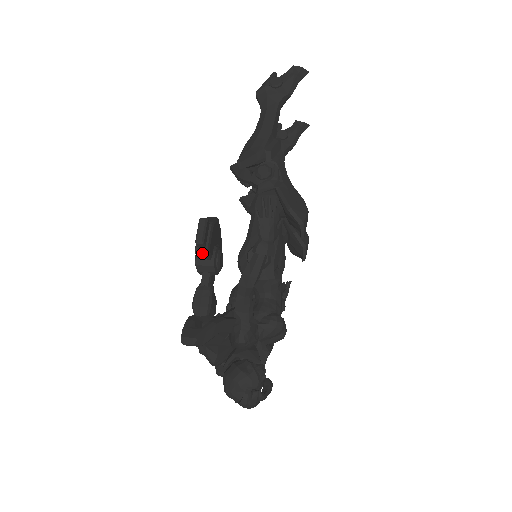
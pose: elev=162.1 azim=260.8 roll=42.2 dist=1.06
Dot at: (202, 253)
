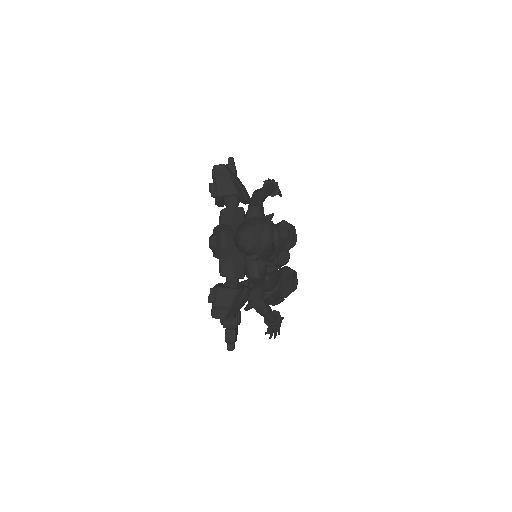
Dot at: (231, 165)
